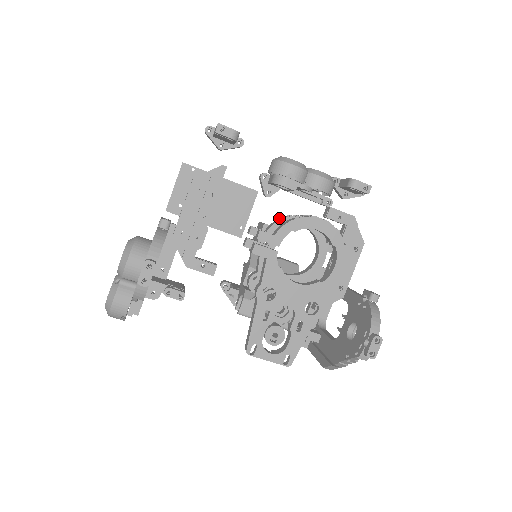
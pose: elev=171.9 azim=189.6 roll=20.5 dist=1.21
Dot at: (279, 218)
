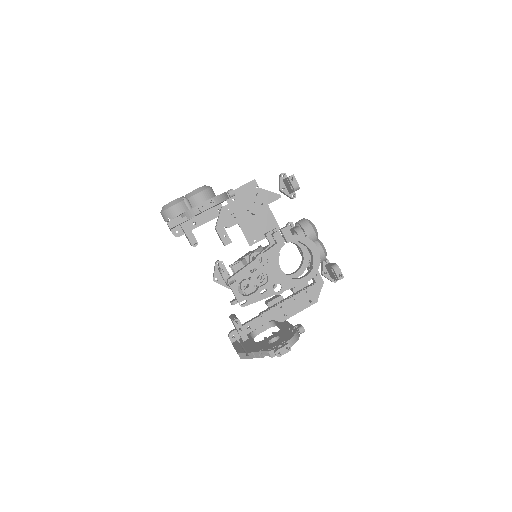
Dot at: occluded
